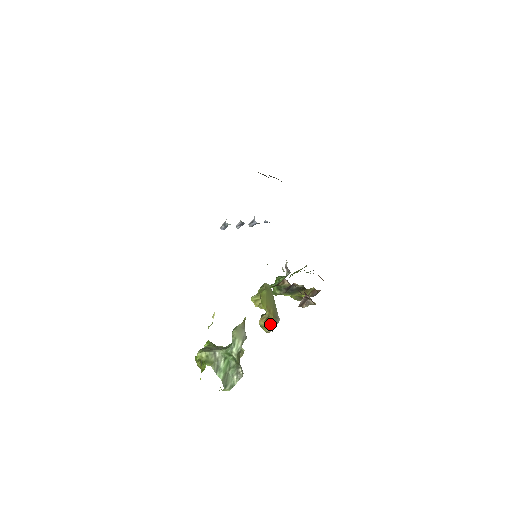
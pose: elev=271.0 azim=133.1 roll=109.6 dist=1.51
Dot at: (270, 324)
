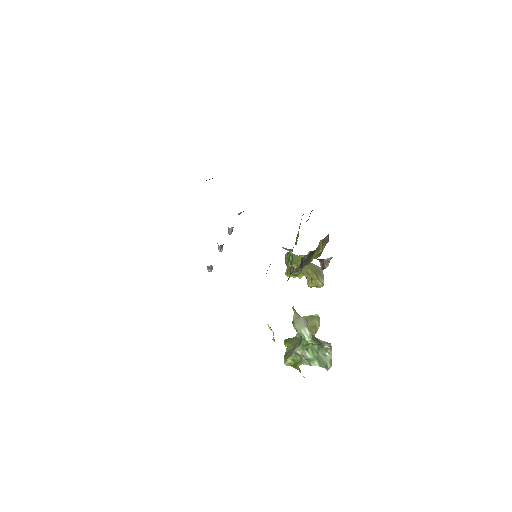
Dot at: (318, 281)
